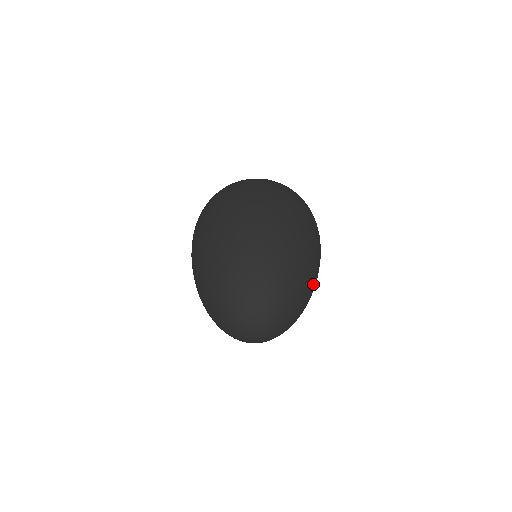
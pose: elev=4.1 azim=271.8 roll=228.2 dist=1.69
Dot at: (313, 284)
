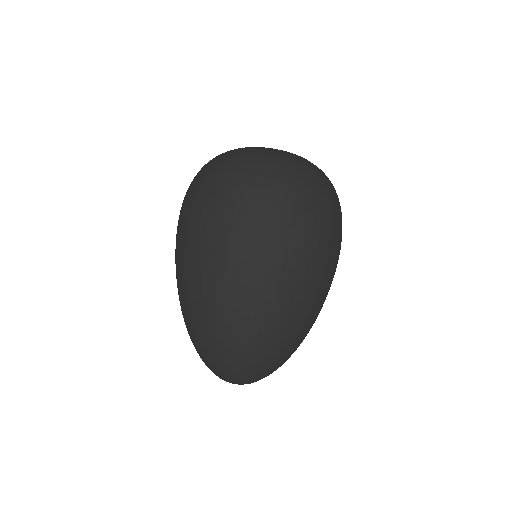
Dot at: occluded
